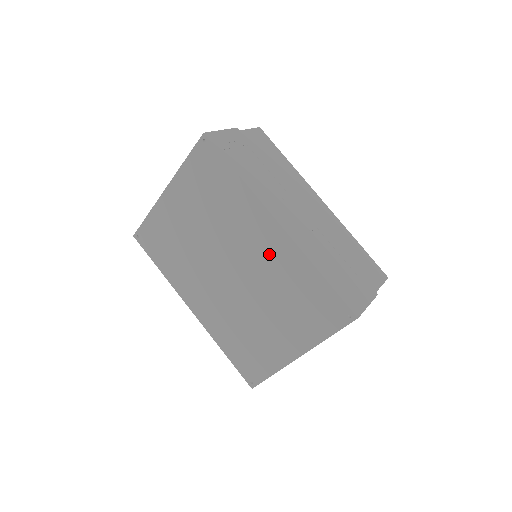
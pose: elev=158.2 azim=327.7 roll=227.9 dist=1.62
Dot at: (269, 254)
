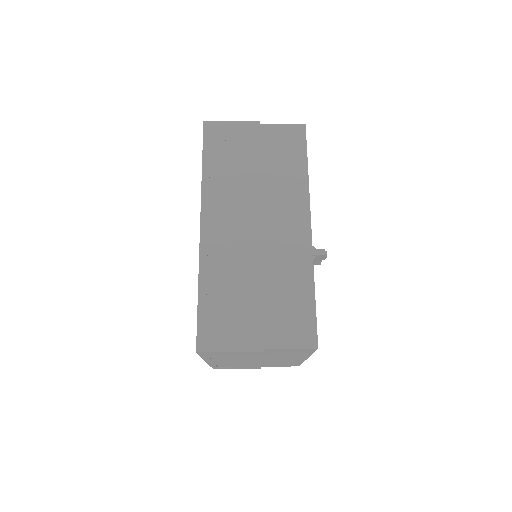
Dot at: occluded
